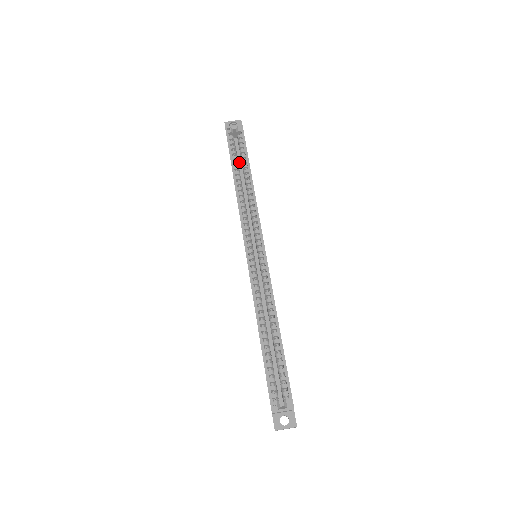
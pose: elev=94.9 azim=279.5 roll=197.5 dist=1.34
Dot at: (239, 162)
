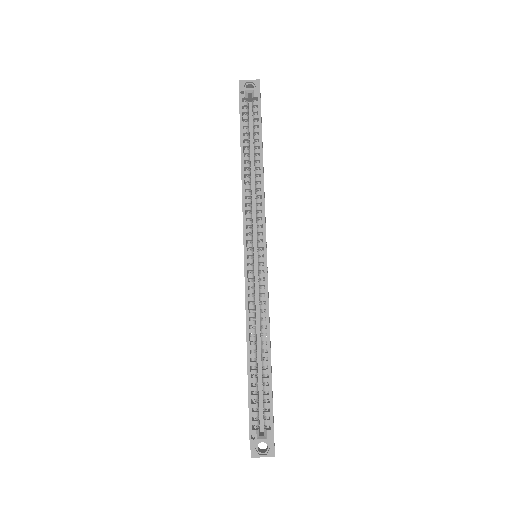
Dot at: (251, 135)
